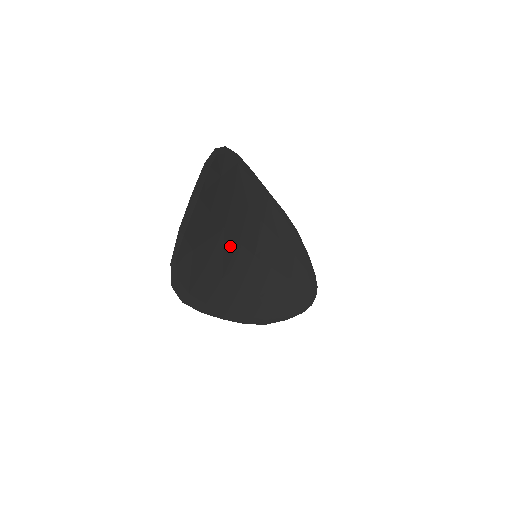
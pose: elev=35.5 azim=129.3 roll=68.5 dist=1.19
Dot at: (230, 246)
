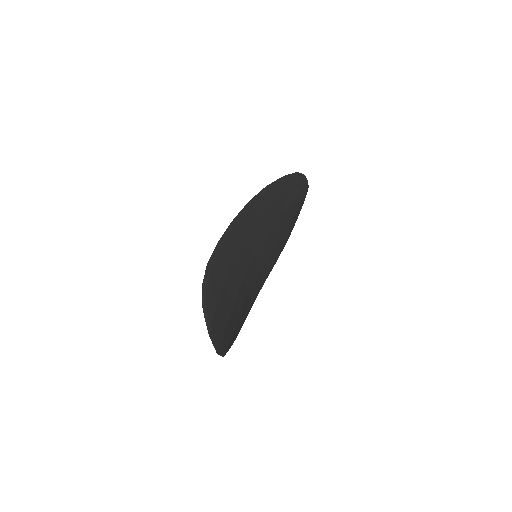
Dot at: (242, 290)
